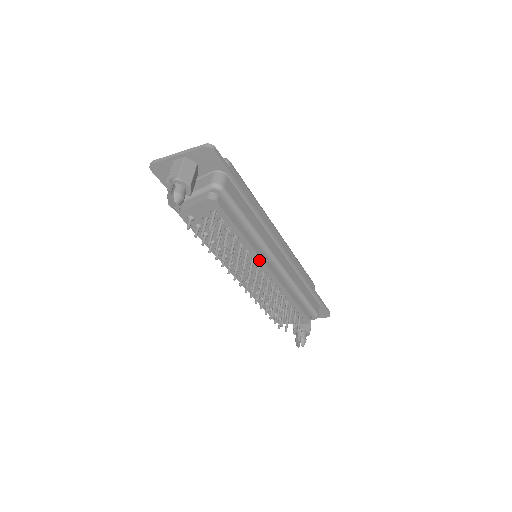
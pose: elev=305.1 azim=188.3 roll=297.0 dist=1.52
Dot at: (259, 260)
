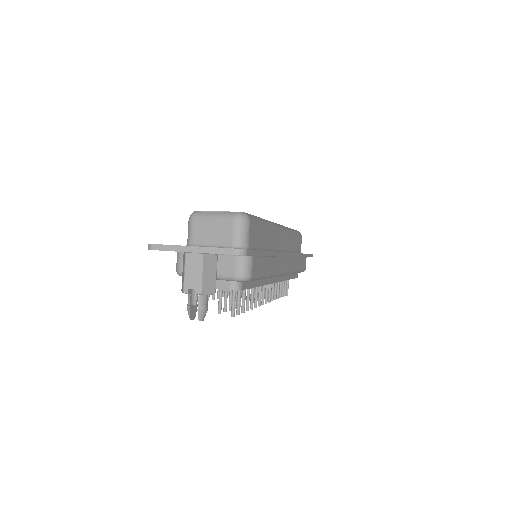
Dot at: occluded
